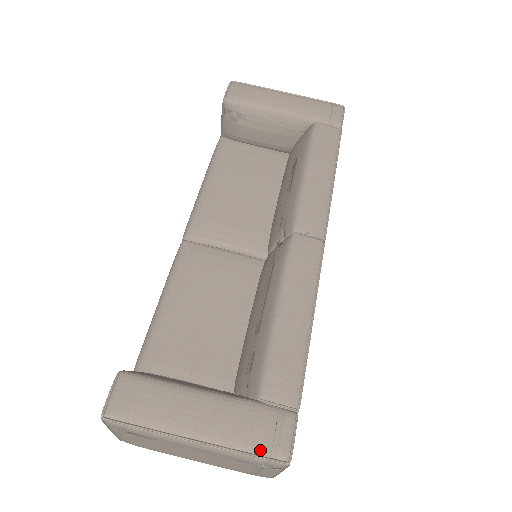
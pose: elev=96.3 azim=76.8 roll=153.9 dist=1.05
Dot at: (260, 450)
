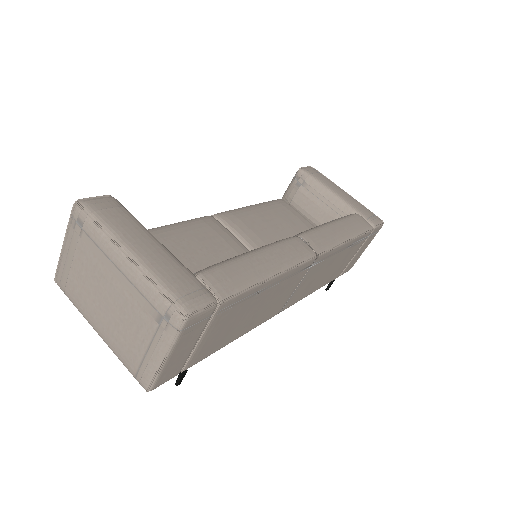
Dot at: (171, 292)
